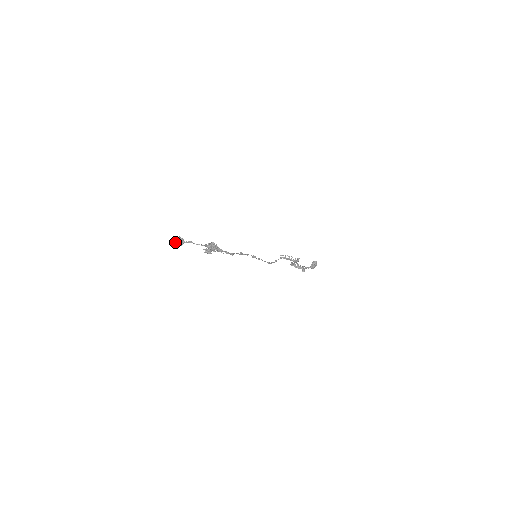
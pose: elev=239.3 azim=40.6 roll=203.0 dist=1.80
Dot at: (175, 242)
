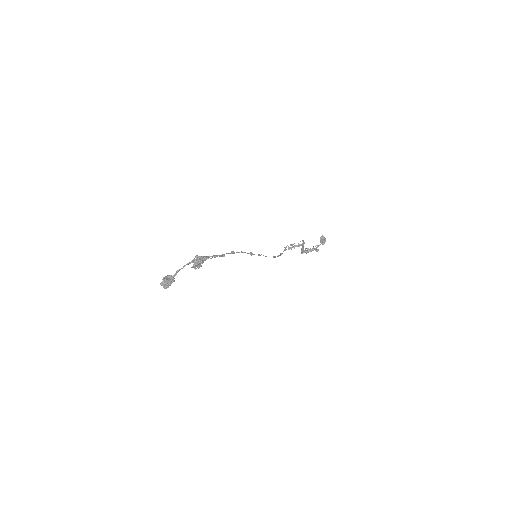
Dot at: (164, 281)
